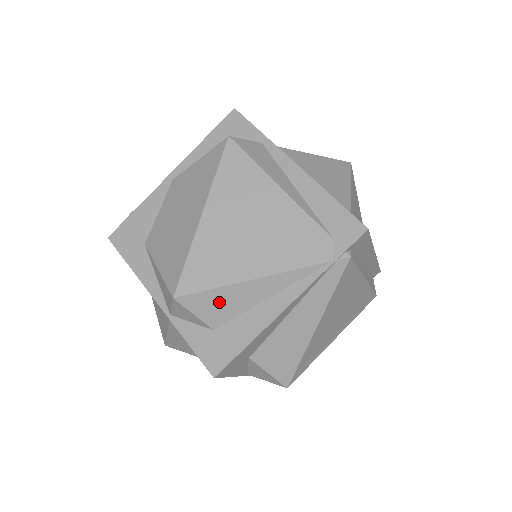
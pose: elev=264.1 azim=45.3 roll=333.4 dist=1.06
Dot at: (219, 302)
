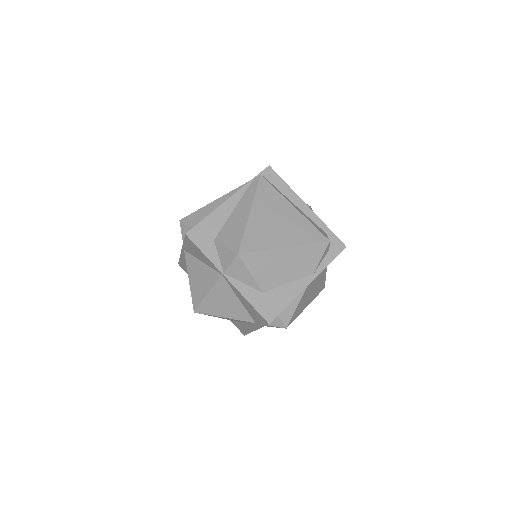
Dot at: (200, 215)
